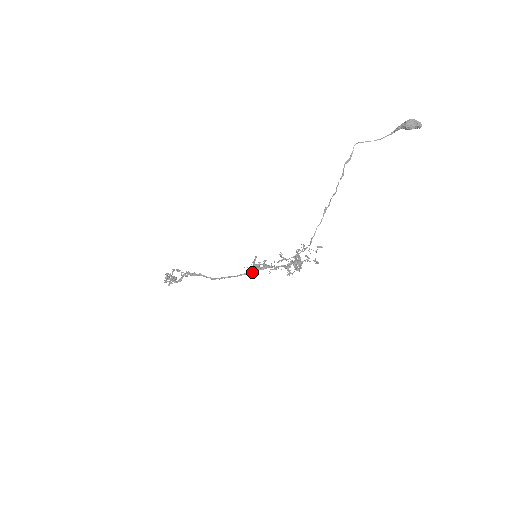
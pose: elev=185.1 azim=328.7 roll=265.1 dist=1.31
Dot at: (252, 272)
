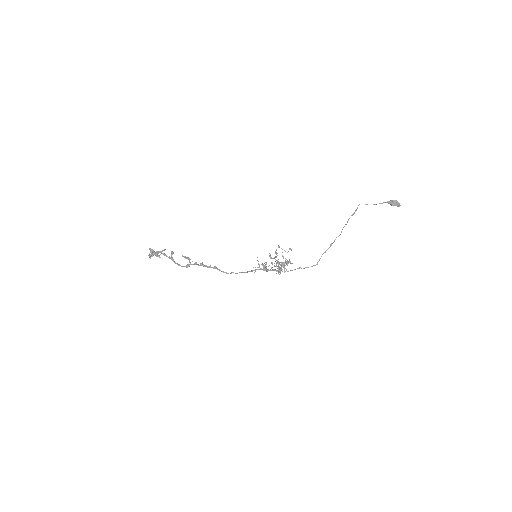
Dot at: occluded
